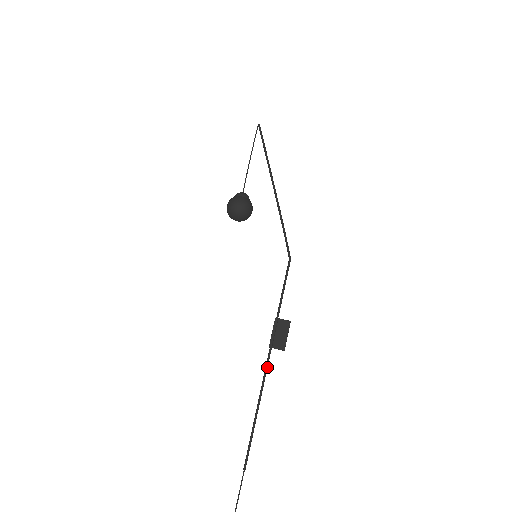
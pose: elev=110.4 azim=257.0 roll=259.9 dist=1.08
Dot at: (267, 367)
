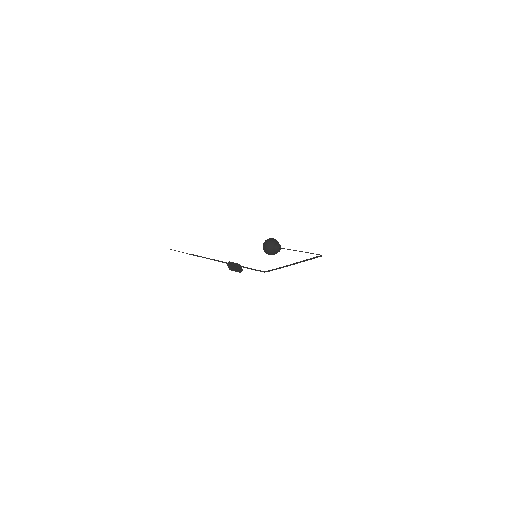
Dot at: occluded
